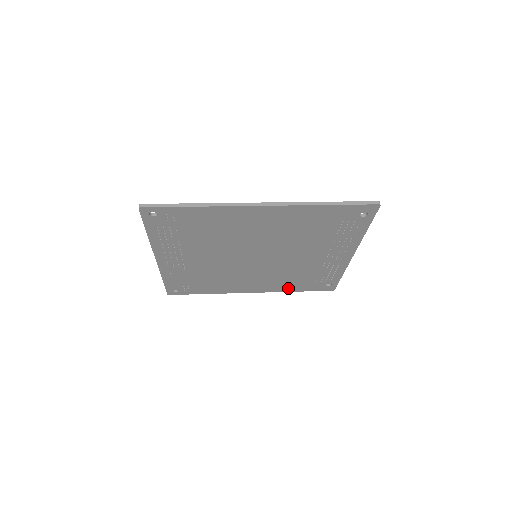
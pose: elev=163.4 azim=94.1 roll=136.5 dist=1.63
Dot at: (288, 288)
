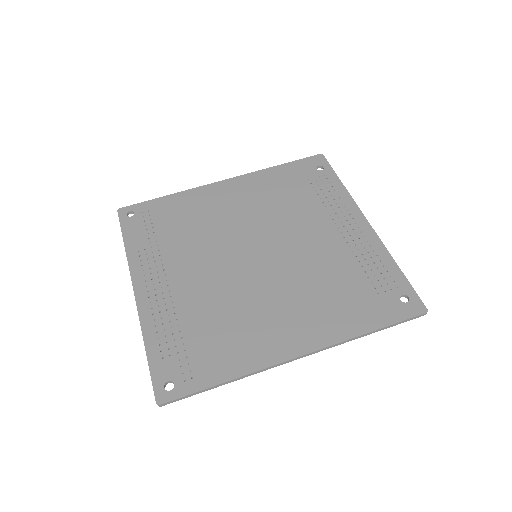
Dot at: (270, 178)
